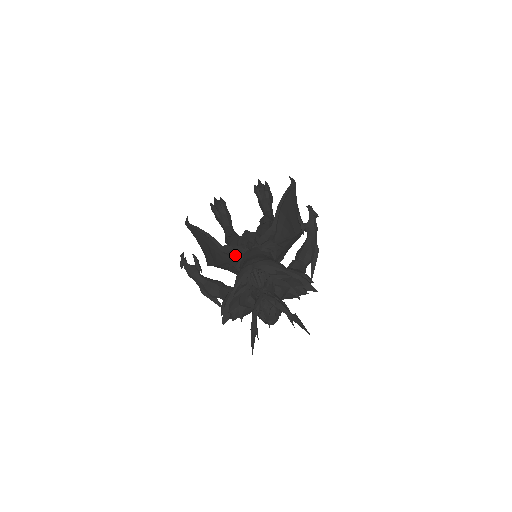
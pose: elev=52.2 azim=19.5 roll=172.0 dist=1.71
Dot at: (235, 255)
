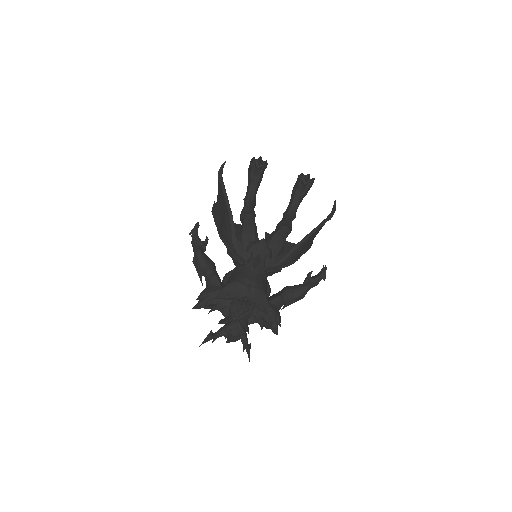
Dot at: (240, 258)
